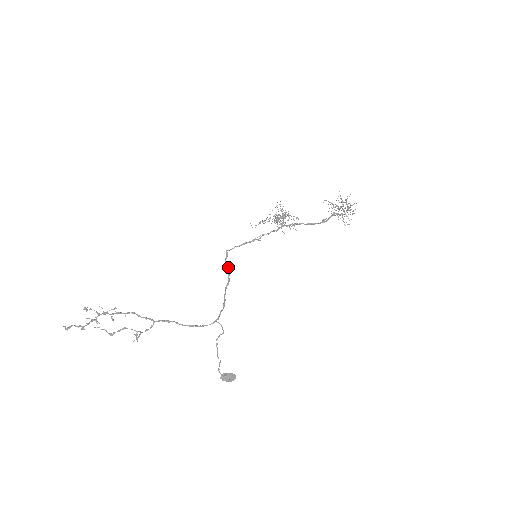
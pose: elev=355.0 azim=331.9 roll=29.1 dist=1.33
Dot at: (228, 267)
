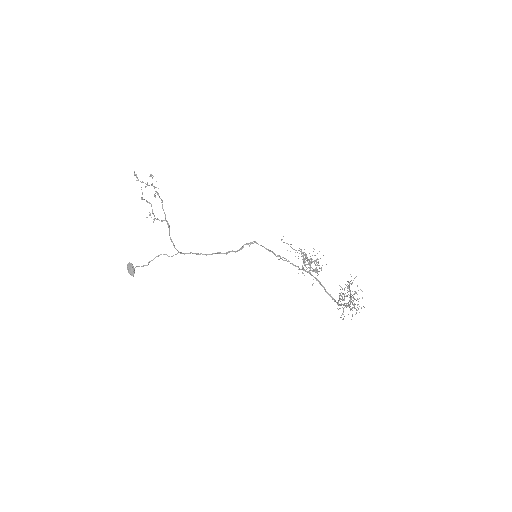
Dot at: (241, 249)
